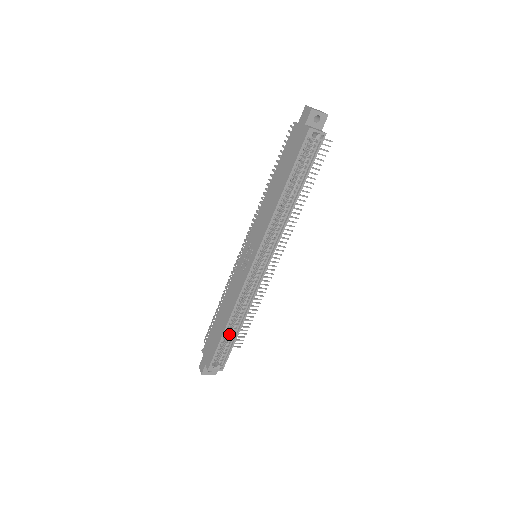
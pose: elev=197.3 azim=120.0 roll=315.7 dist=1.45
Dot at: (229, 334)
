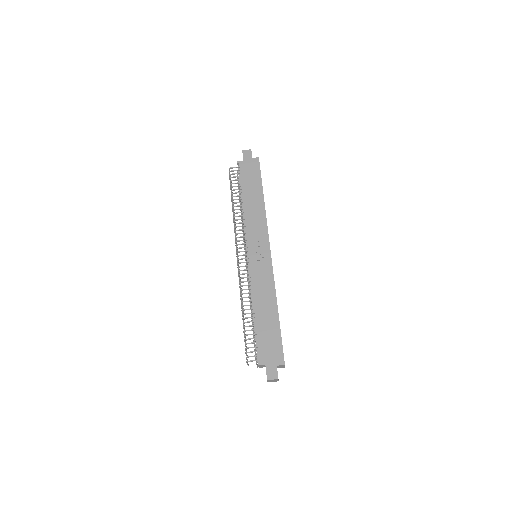
Dot at: occluded
